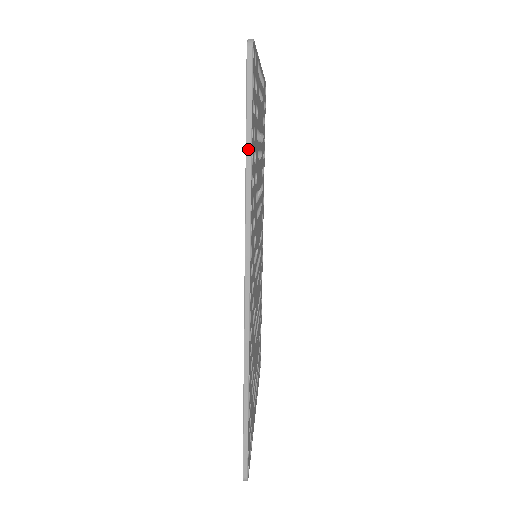
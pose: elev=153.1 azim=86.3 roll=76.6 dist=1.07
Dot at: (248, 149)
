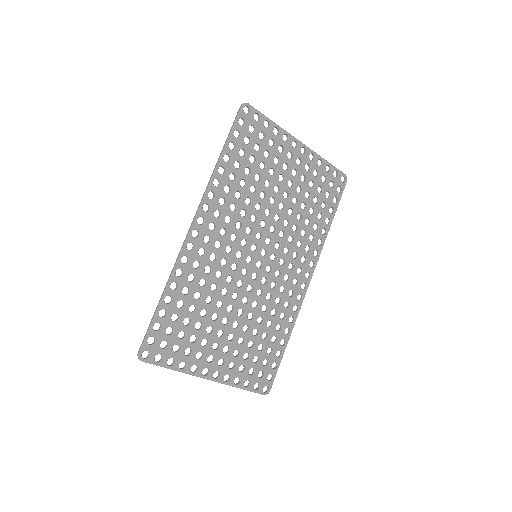
Dot at: (222, 151)
